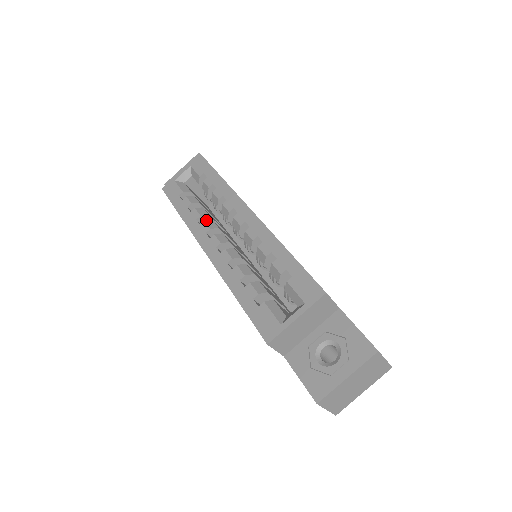
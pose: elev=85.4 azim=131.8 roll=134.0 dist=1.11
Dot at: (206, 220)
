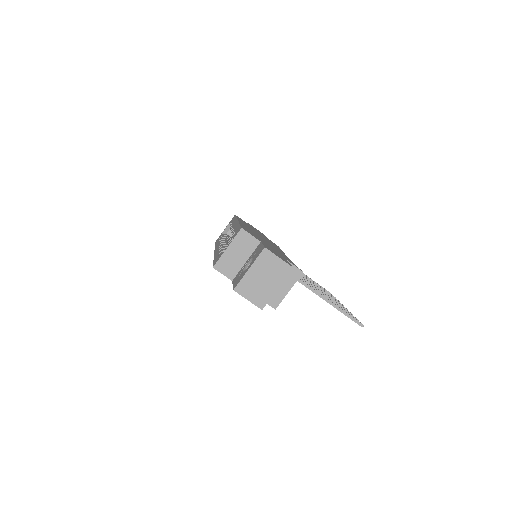
Dot at: (222, 240)
